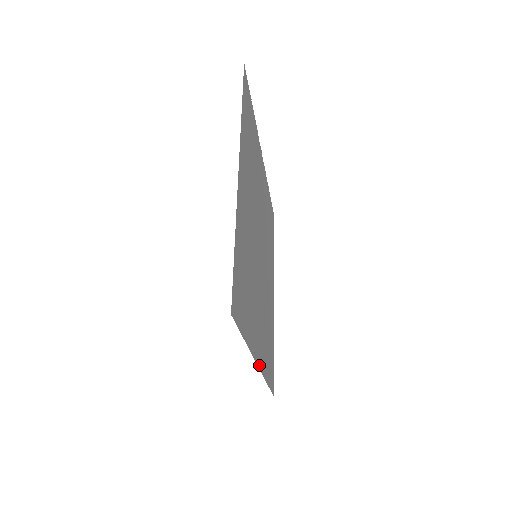
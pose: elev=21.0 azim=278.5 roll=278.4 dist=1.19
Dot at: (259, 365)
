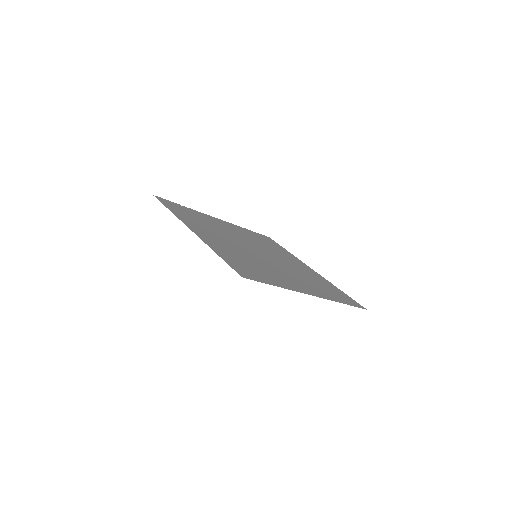
Dot at: occluded
